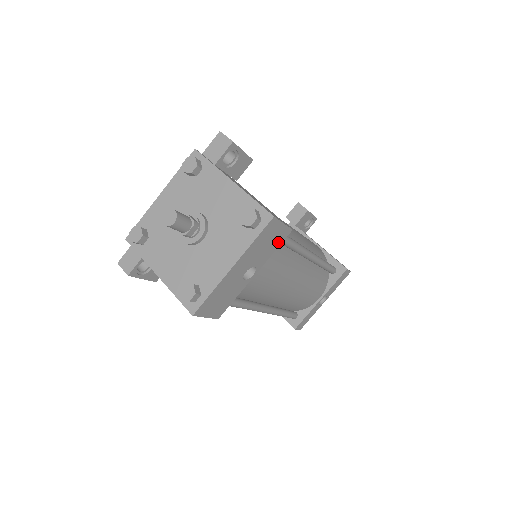
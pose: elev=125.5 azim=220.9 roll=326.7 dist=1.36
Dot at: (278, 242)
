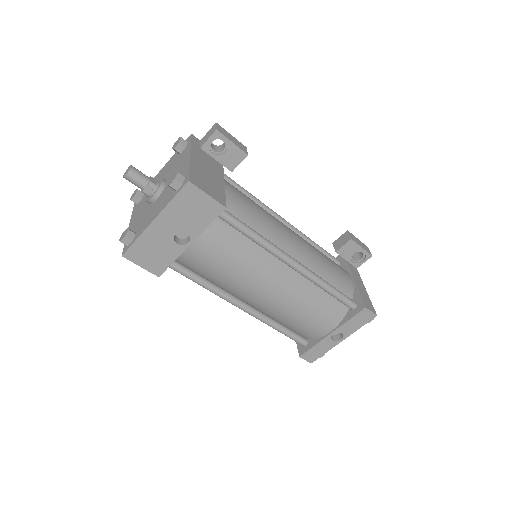
Dot at: (210, 215)
